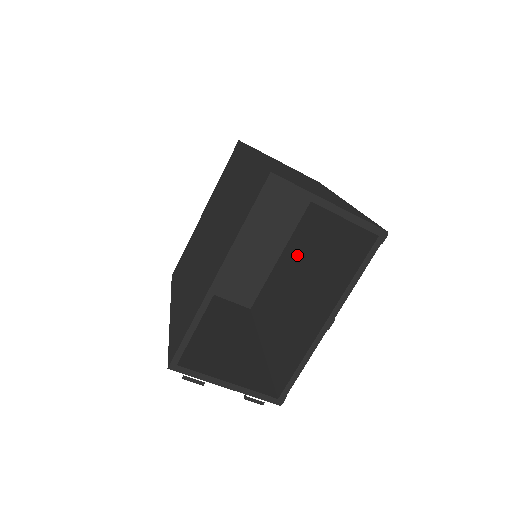
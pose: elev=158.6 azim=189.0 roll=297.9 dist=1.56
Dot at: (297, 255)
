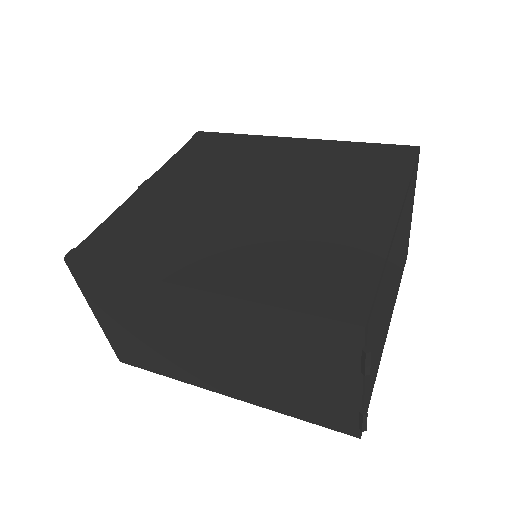
Dot at: occluded
